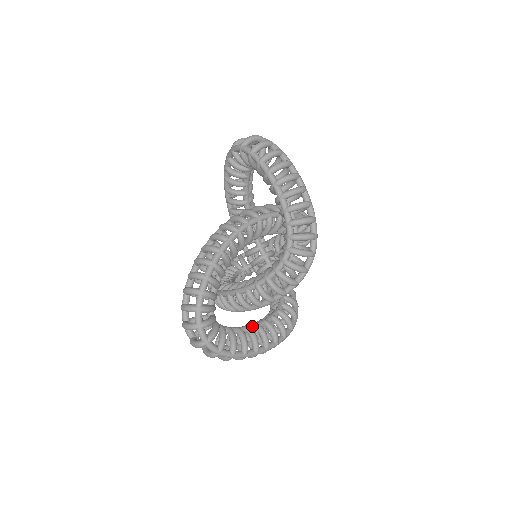
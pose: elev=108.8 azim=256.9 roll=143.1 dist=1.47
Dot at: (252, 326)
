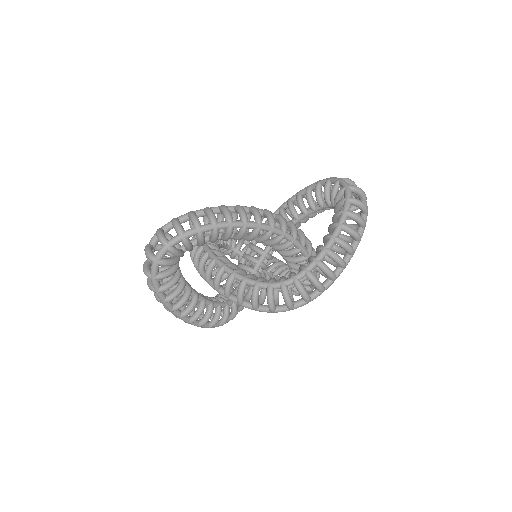
Dot at: (193, 291)
